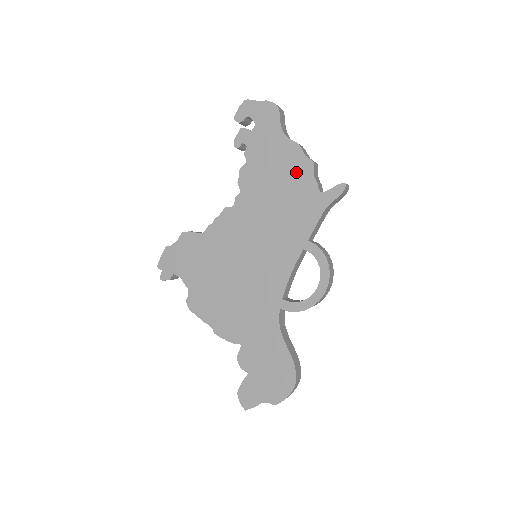
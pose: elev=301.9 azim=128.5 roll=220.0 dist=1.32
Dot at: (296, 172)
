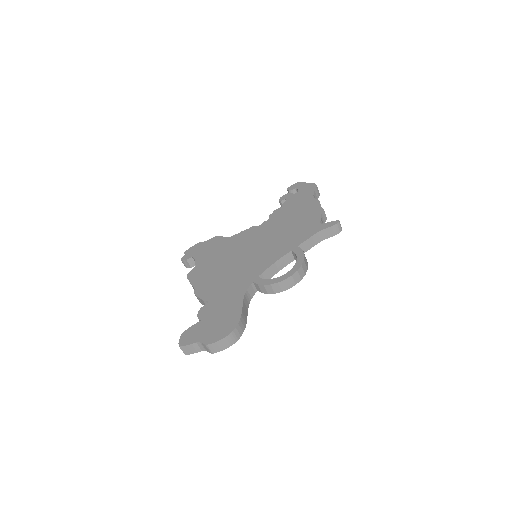
Dot at: (310, 213)
